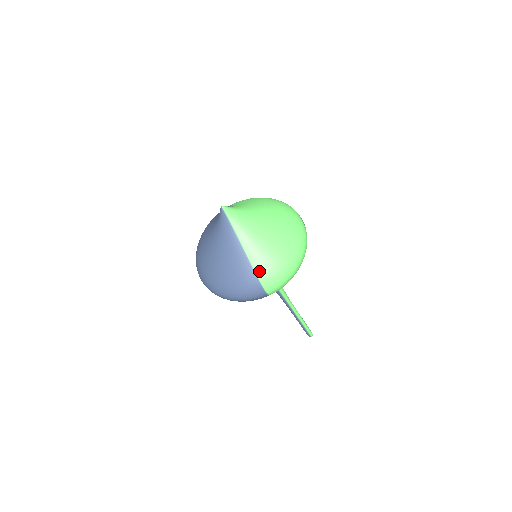
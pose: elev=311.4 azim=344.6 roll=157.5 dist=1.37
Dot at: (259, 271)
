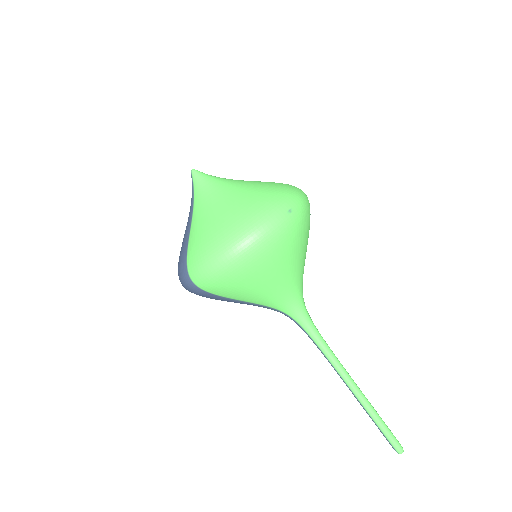
Dot at: (190, 250)
